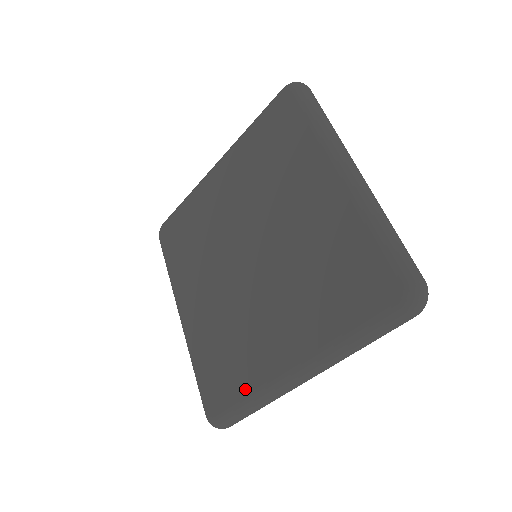
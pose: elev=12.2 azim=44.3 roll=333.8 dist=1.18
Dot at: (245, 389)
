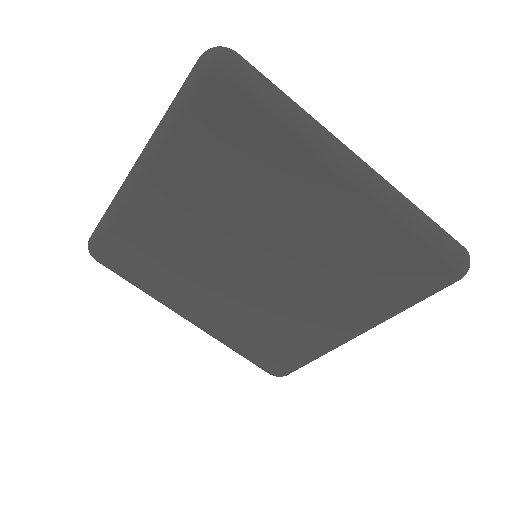
Dot at: (306, 354)
